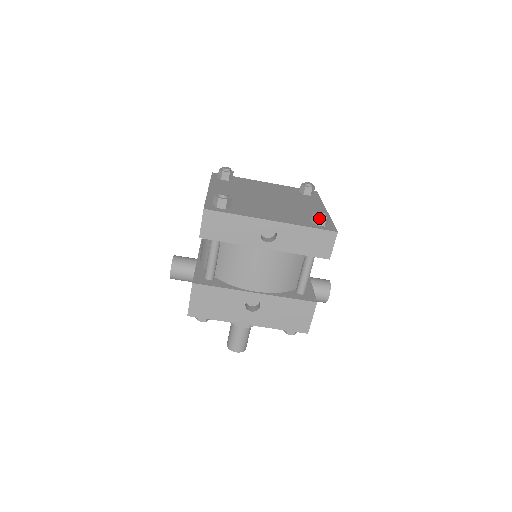
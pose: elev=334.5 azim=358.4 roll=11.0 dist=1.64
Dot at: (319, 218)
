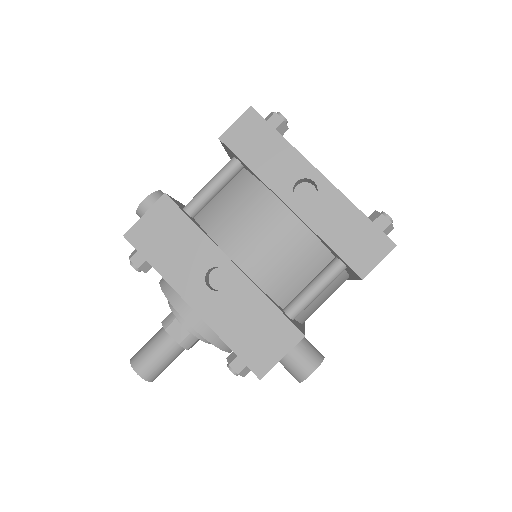
Dot at: (381, 217)
